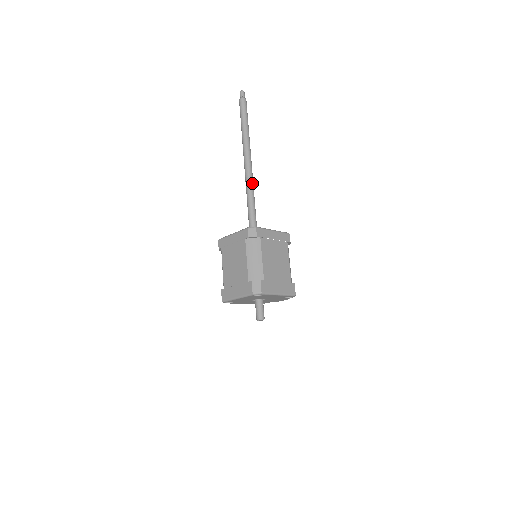
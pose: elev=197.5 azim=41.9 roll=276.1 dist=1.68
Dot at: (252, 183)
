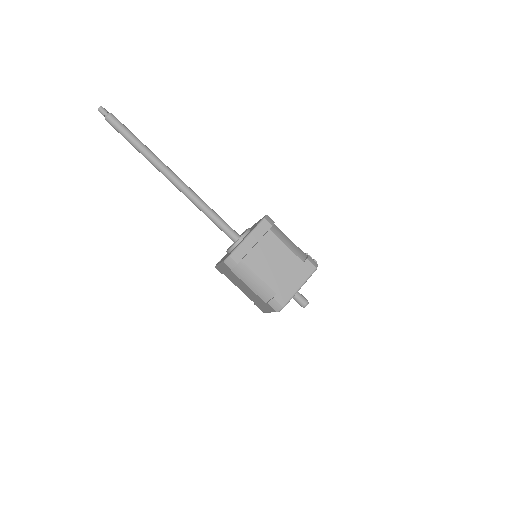
Dot at: (193, 196)
